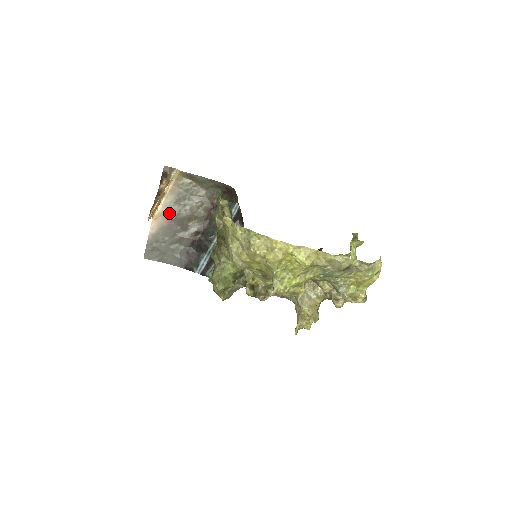
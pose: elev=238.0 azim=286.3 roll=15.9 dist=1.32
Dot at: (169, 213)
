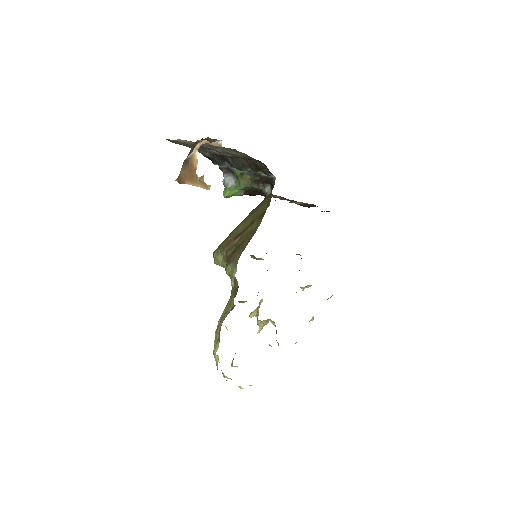
Dot at: (202, 145)
